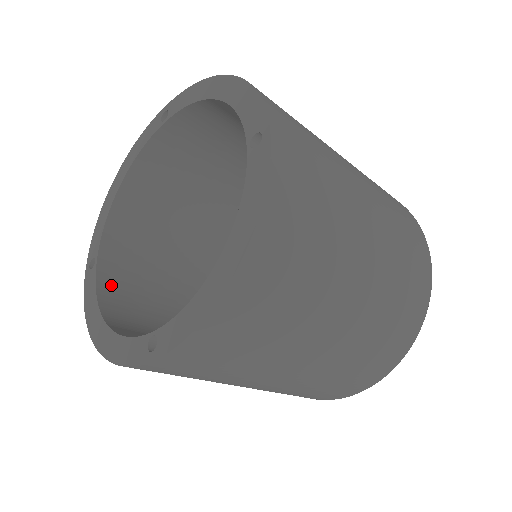
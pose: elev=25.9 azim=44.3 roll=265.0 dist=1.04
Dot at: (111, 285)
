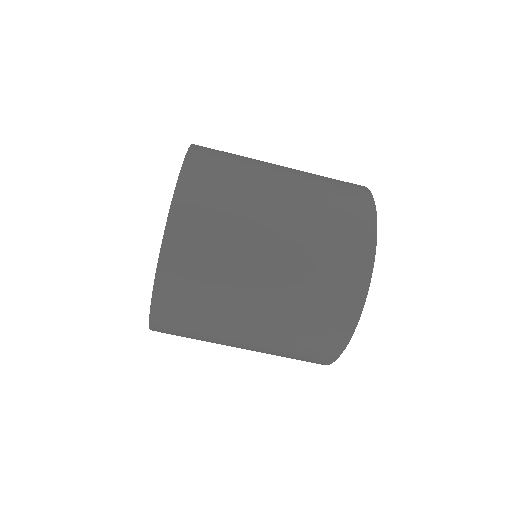
Dot at: occluded
